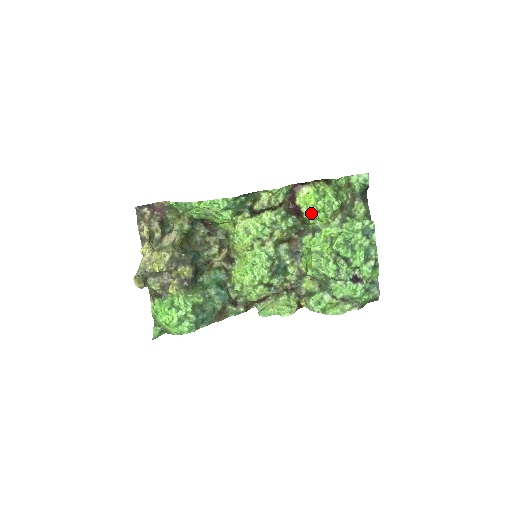
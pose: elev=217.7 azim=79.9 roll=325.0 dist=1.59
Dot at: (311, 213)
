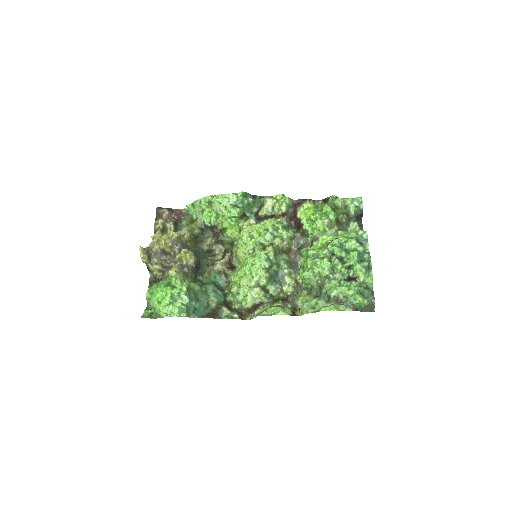
Dot at: (310, 222)
